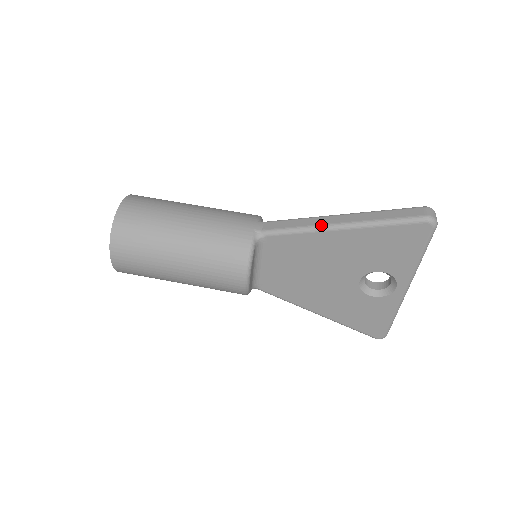
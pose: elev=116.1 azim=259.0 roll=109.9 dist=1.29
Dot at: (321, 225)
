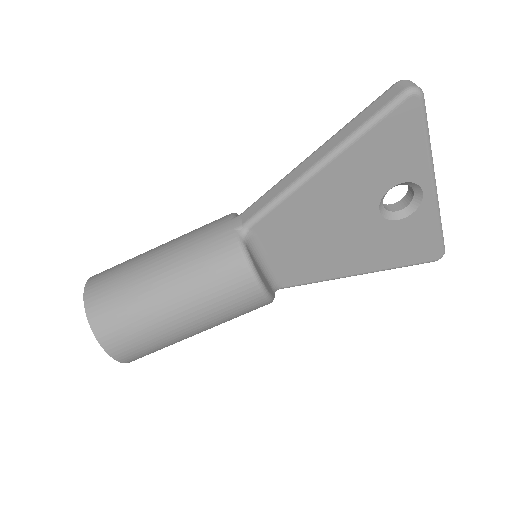
Dot at: (299, 177)
